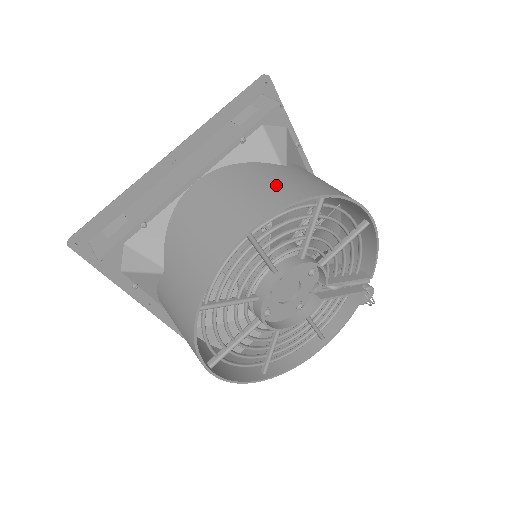
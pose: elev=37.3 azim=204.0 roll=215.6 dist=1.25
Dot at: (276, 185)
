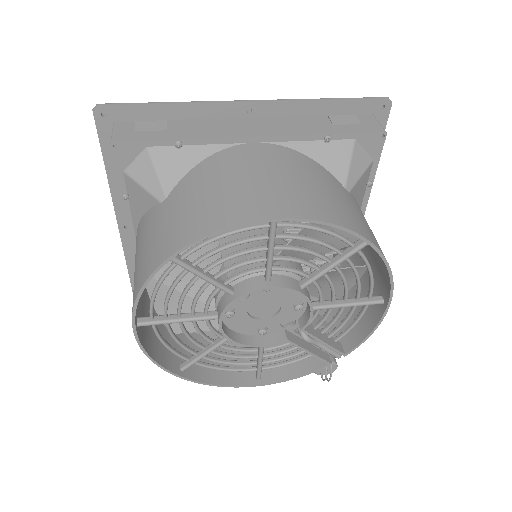
Dot at: (331, 199)
